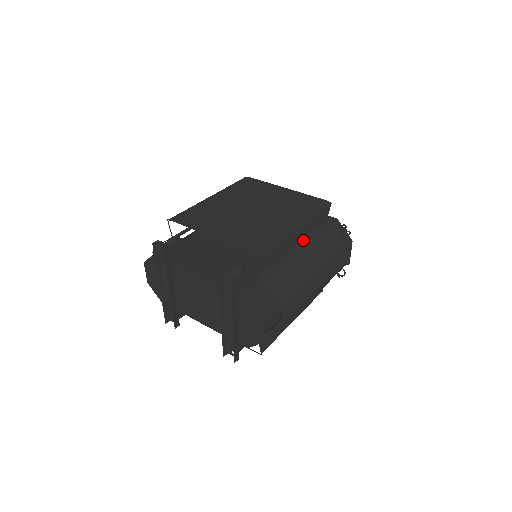
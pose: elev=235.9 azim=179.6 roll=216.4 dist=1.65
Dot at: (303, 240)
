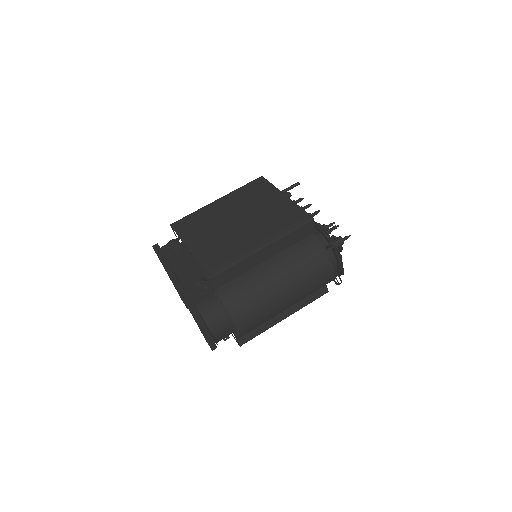
Dot at: (278, 255)
